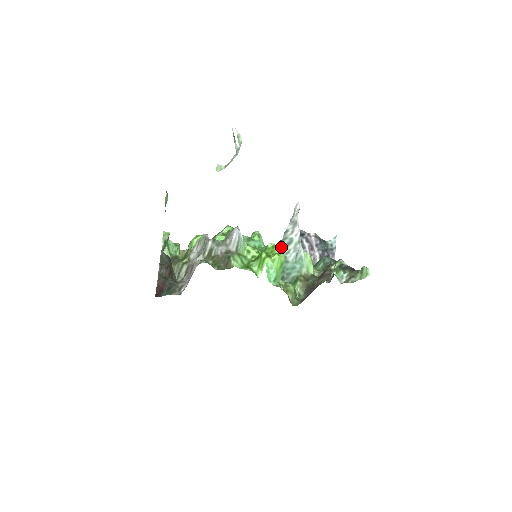
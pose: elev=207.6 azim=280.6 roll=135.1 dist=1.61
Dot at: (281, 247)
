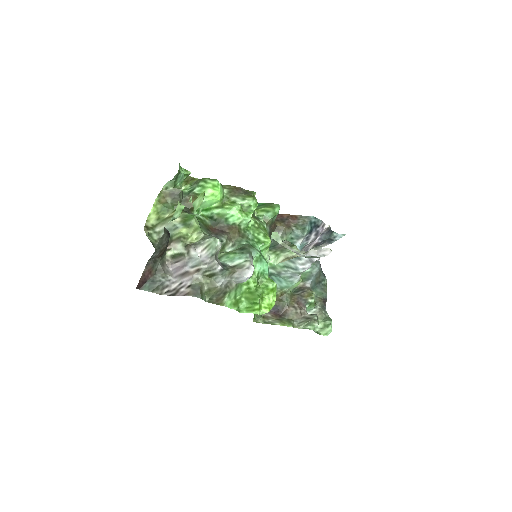
Dot at: (284, 263)
